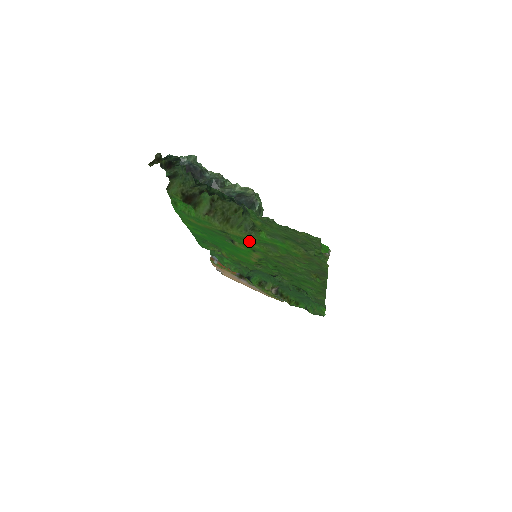
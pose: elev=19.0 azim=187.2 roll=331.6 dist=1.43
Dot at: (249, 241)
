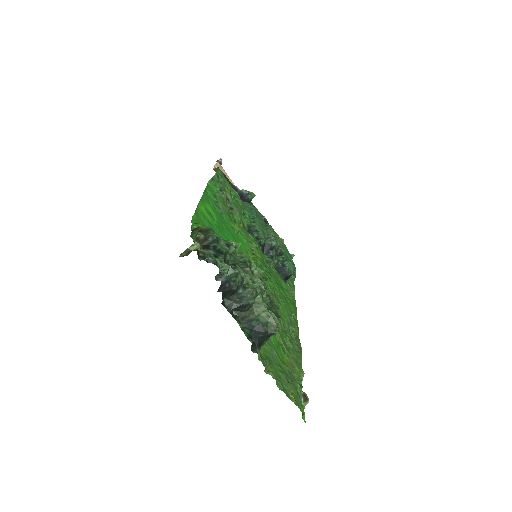
Dot at: occluded
